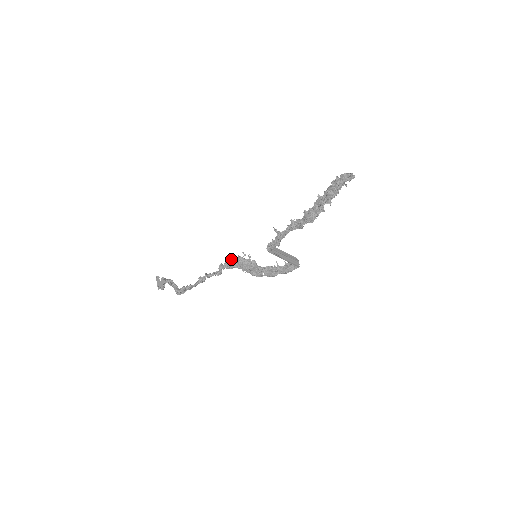
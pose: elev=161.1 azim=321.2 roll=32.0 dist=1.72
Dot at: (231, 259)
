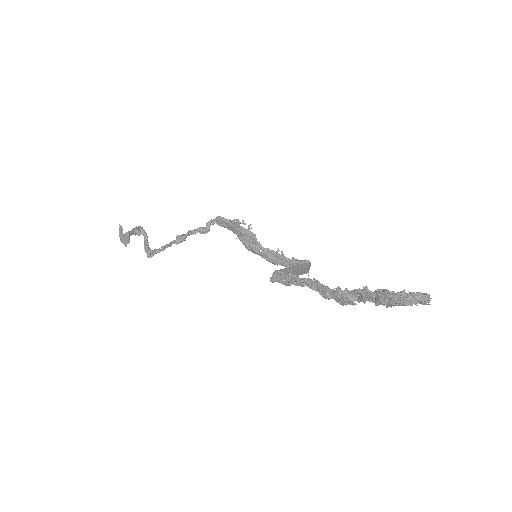
Dot at: (225, 219)
